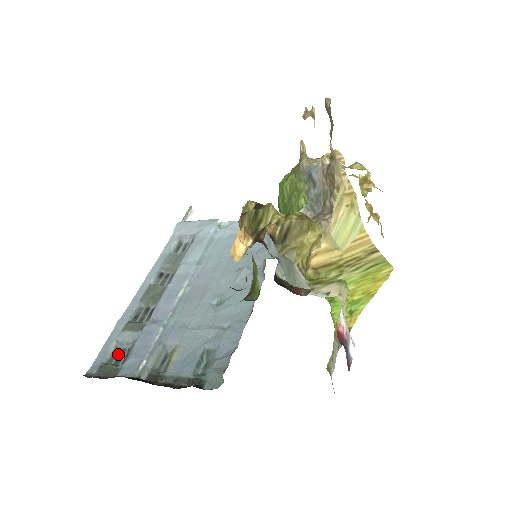
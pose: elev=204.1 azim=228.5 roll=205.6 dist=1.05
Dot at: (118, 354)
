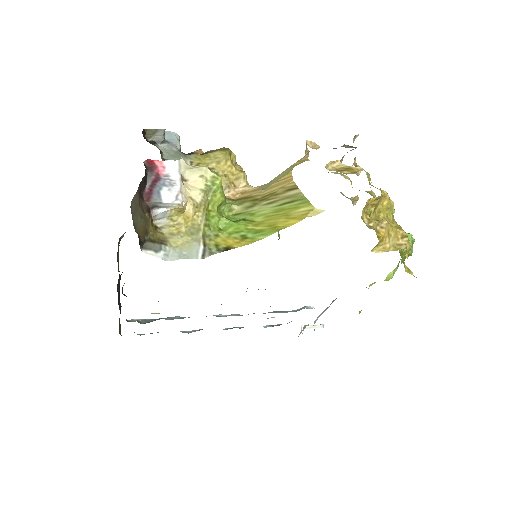
Dot at: occluded
